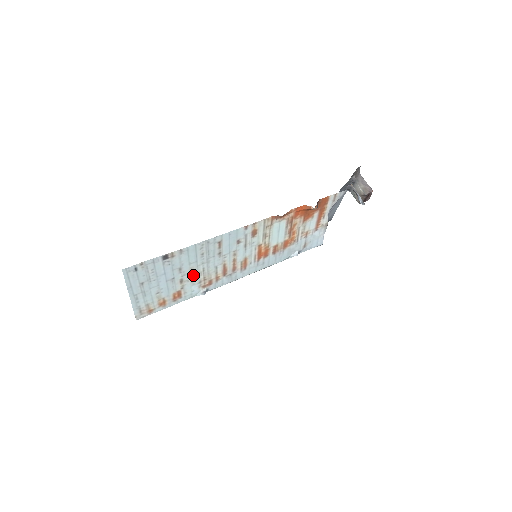
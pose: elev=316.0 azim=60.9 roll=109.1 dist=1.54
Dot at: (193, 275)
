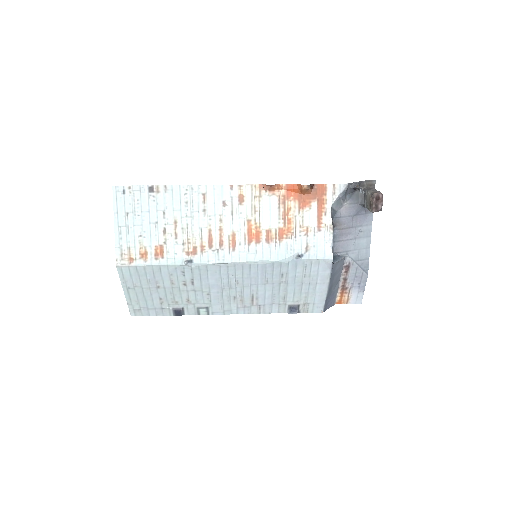
Dot at: (177, 229)
